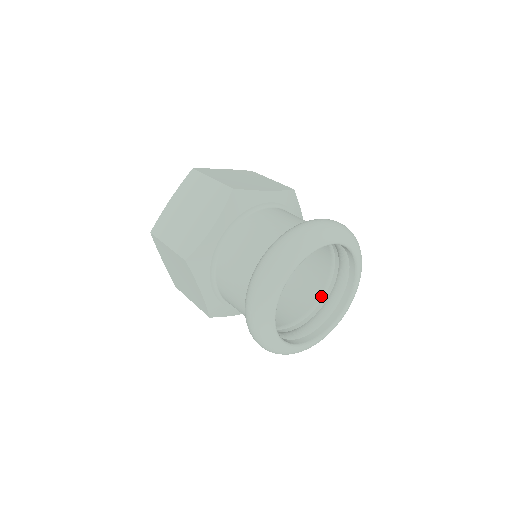
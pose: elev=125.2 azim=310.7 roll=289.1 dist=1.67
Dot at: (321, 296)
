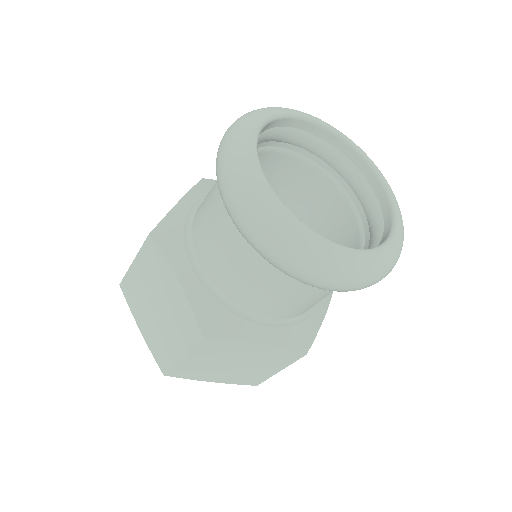
Dot at: occluded
